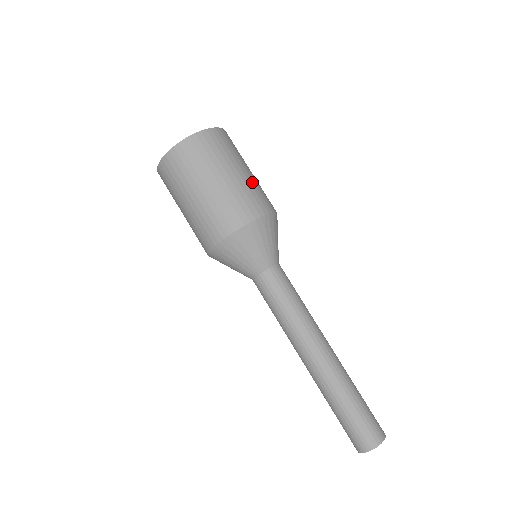
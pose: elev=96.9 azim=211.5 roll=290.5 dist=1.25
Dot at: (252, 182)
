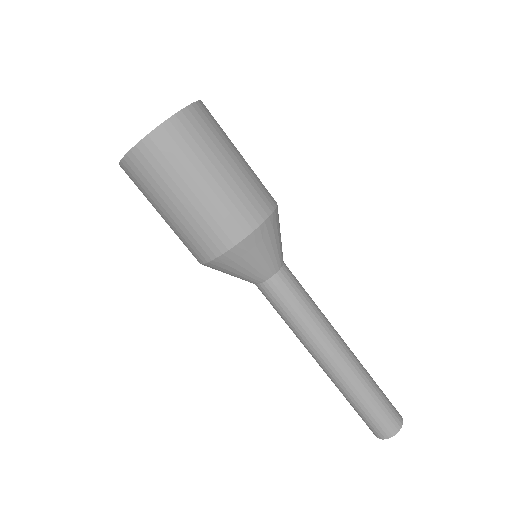
Dot at: (217, 199)
